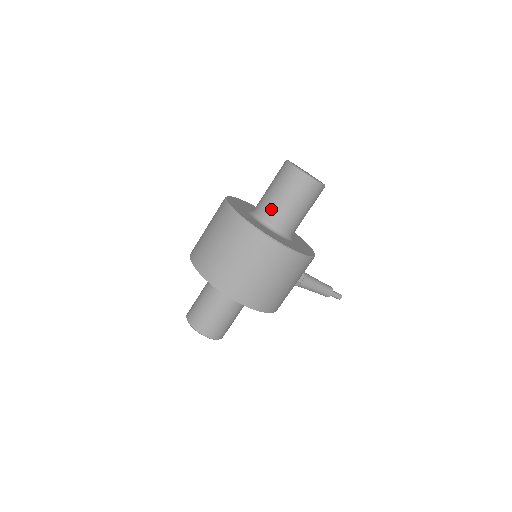
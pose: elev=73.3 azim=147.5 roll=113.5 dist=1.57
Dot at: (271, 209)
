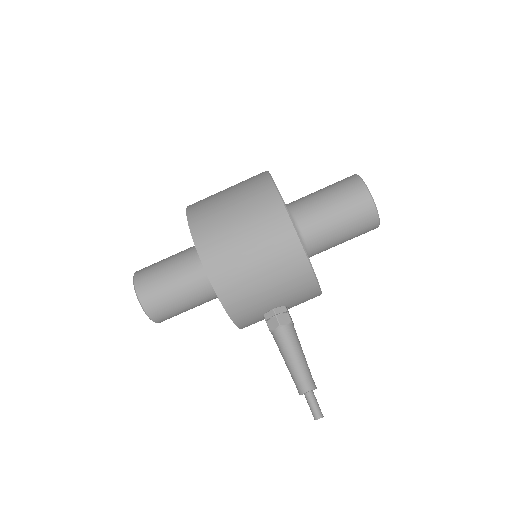
Dot at: (303, 198)
